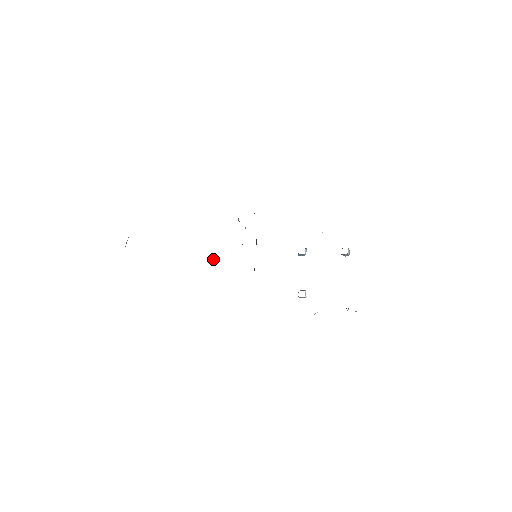
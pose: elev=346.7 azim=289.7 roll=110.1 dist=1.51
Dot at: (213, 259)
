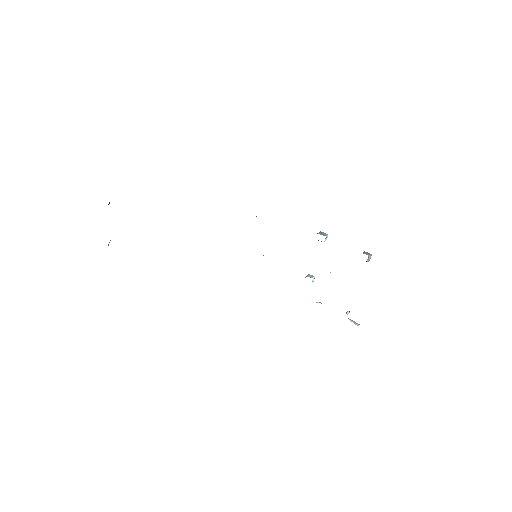
Dot at: occluded
